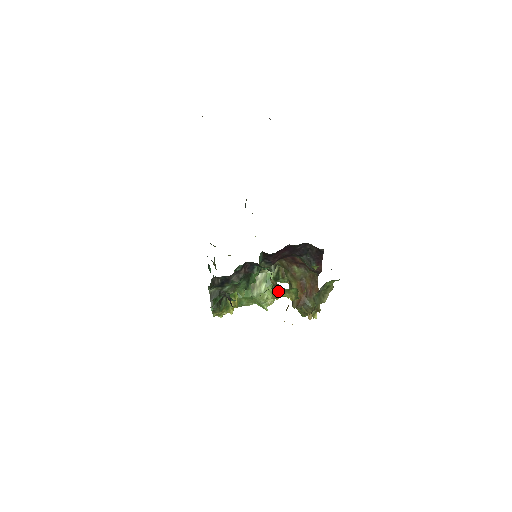
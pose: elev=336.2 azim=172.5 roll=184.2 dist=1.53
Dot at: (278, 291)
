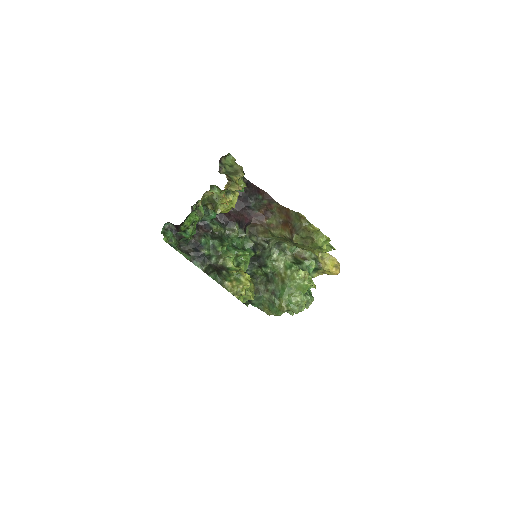
Dot at: (215, 206)
